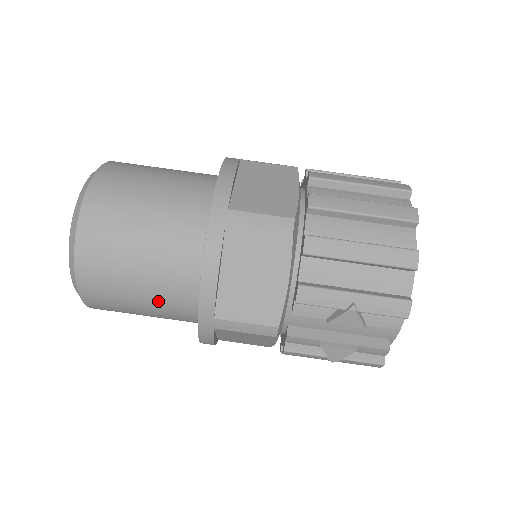
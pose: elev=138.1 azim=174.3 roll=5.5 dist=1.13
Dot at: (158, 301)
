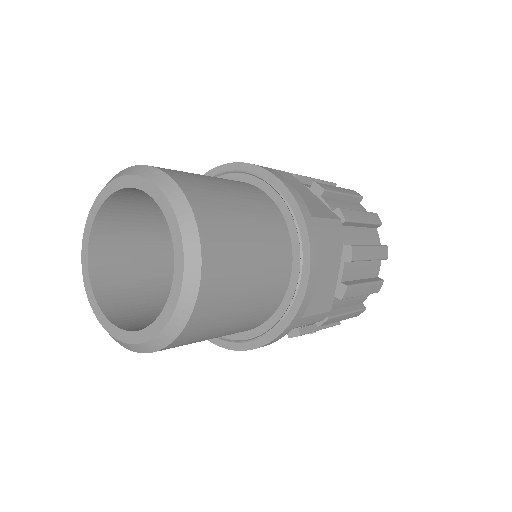
Dot at: occluded
